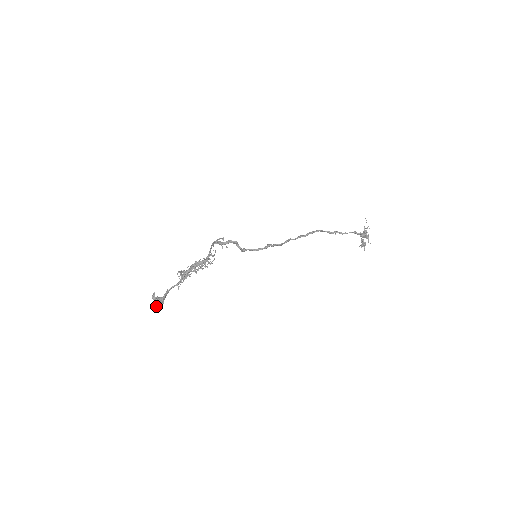
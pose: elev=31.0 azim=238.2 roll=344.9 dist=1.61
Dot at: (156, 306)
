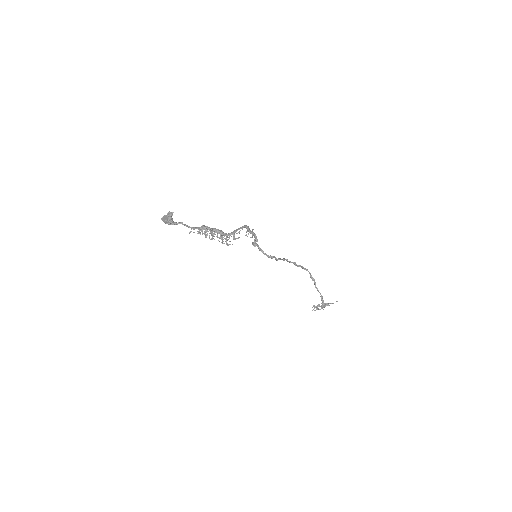
Dot at: (163, 221)
